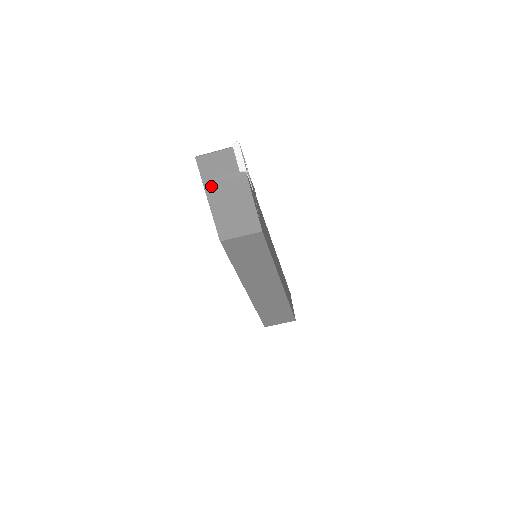
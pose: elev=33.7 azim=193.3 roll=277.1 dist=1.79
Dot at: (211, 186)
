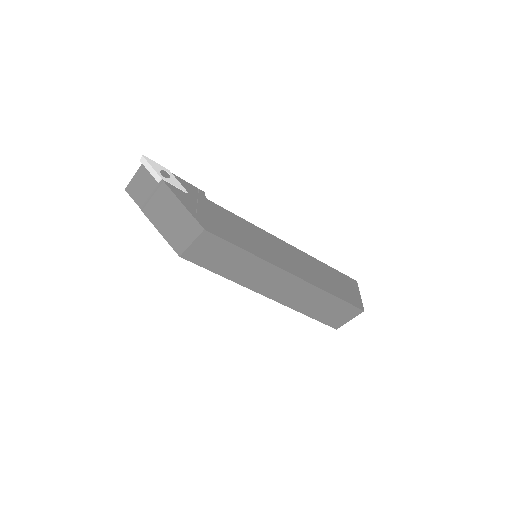
Dot at: (147, 208)
